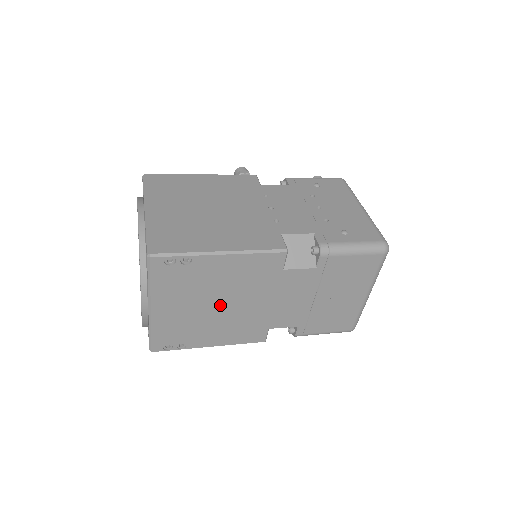
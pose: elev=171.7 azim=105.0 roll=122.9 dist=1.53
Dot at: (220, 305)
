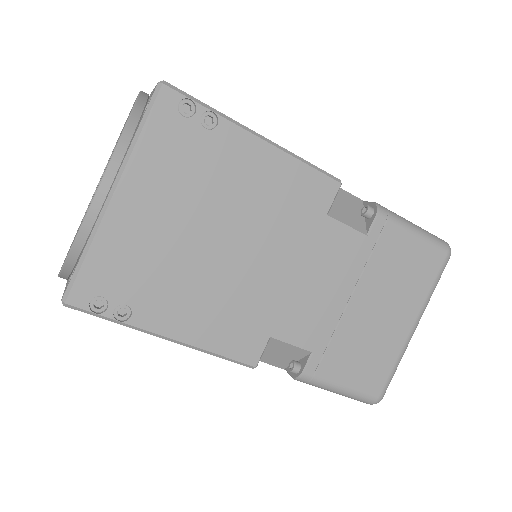
Dot at: (220, 243)
